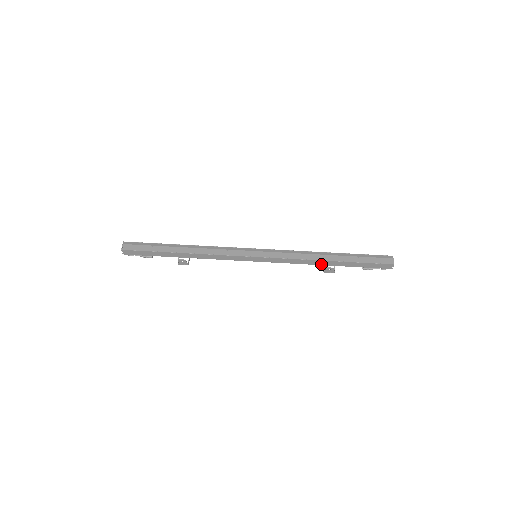
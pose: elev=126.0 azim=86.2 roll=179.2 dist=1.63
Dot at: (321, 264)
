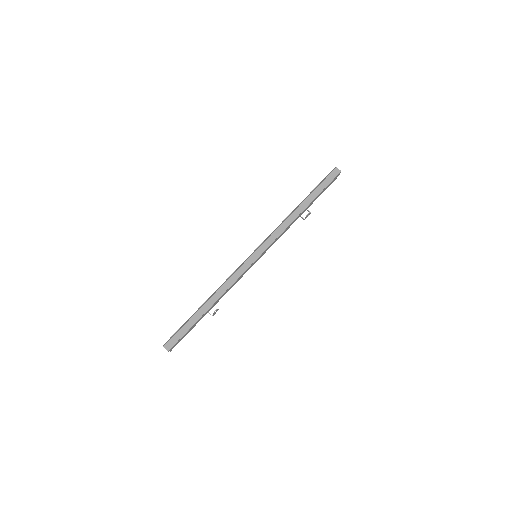
Dot at: occluded
